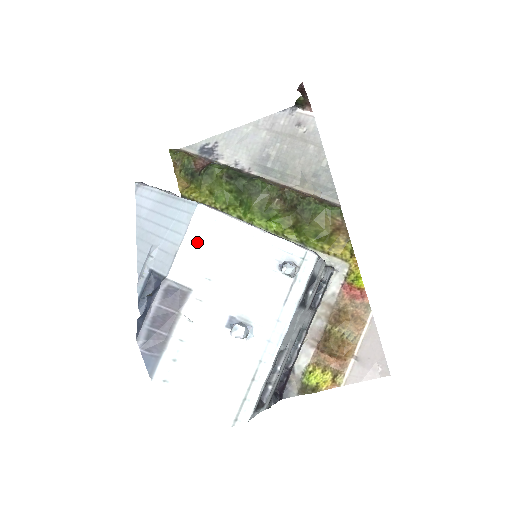
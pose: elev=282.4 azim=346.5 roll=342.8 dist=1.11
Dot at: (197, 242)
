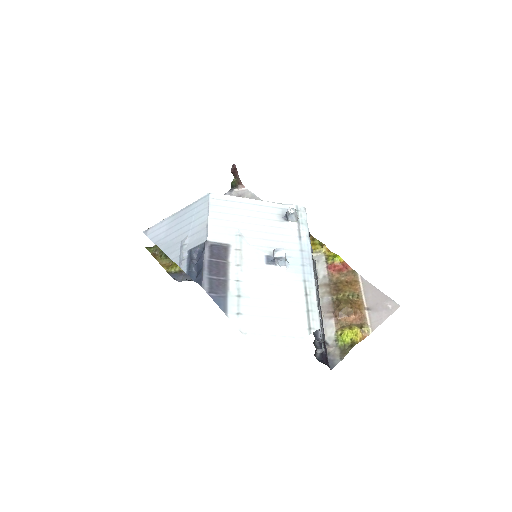
Dot at: (219, 215)
